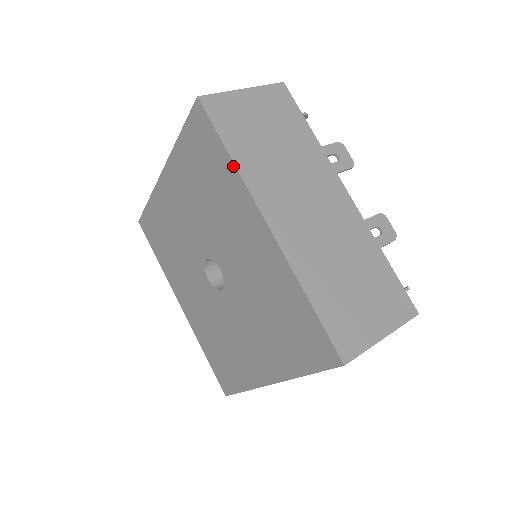
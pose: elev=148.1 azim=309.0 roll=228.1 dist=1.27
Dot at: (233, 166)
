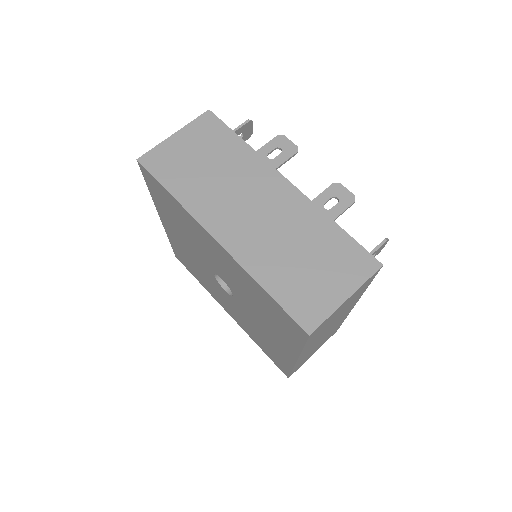
Dot at: (178, 203)
